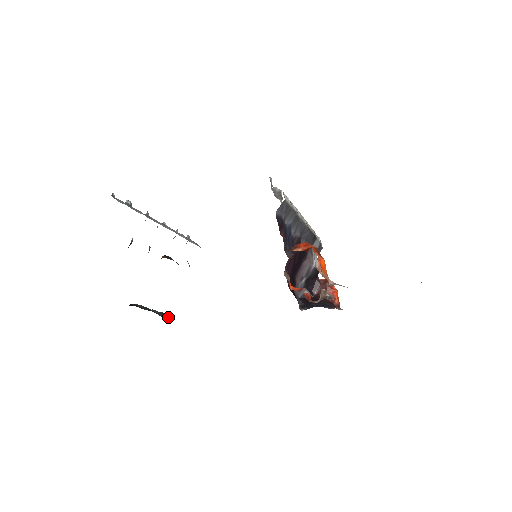
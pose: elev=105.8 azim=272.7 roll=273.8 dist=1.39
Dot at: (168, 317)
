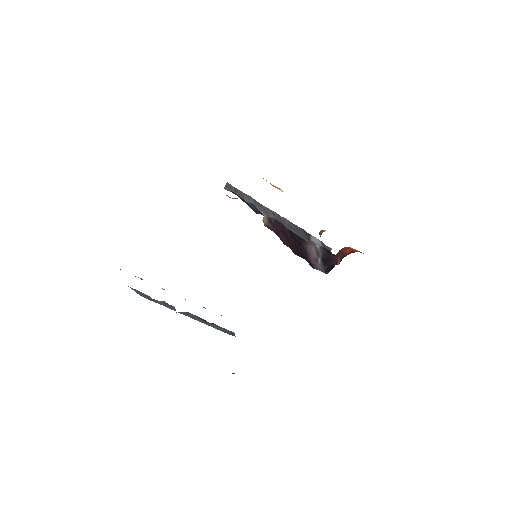
Dot at: occluded
